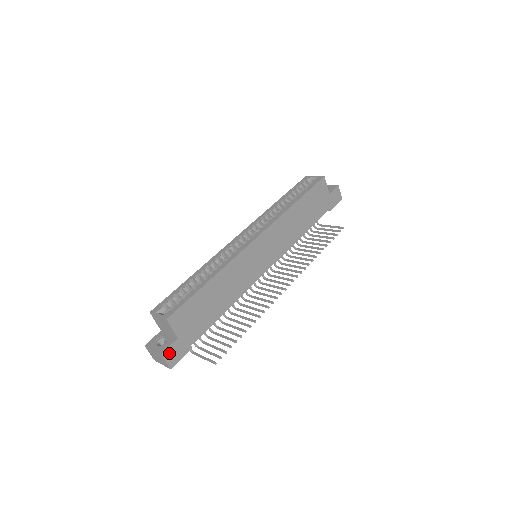
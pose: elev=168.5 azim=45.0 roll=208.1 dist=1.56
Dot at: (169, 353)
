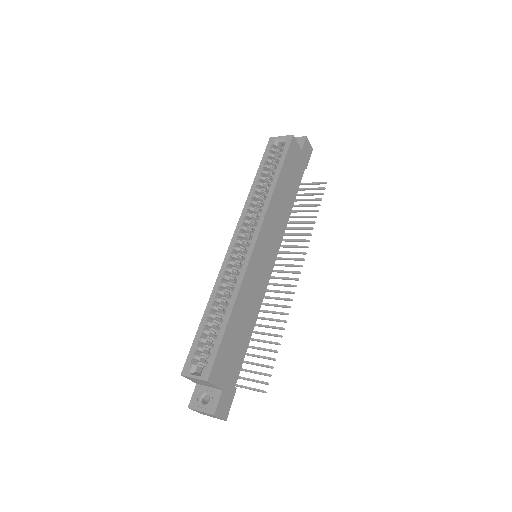
Dot at: (220, 409)
